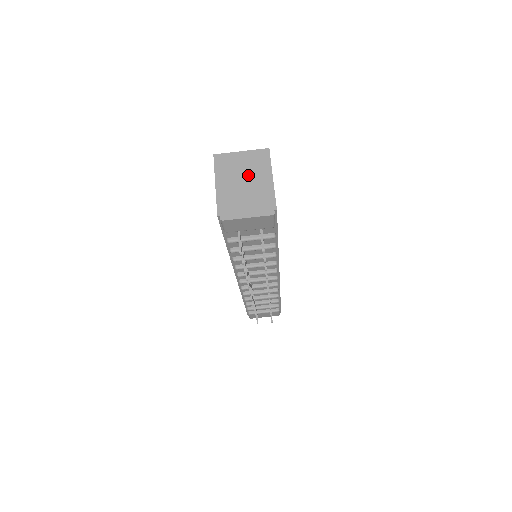
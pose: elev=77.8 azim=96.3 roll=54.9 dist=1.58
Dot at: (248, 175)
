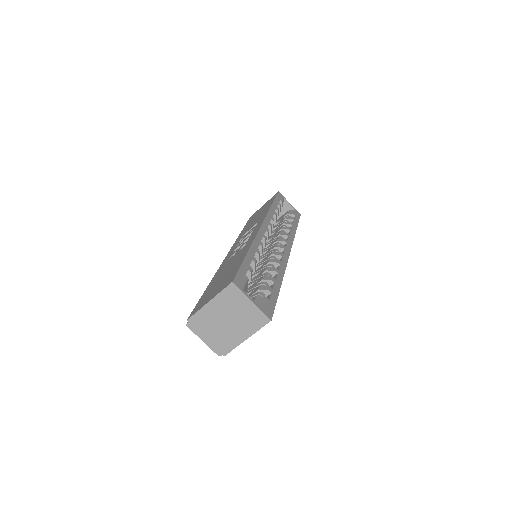
Dot at: (235, 320)
